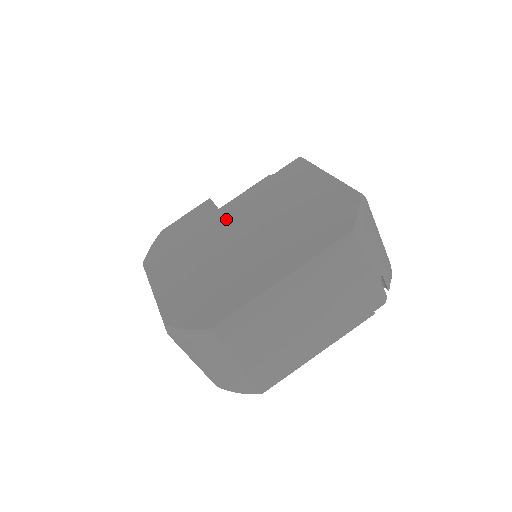
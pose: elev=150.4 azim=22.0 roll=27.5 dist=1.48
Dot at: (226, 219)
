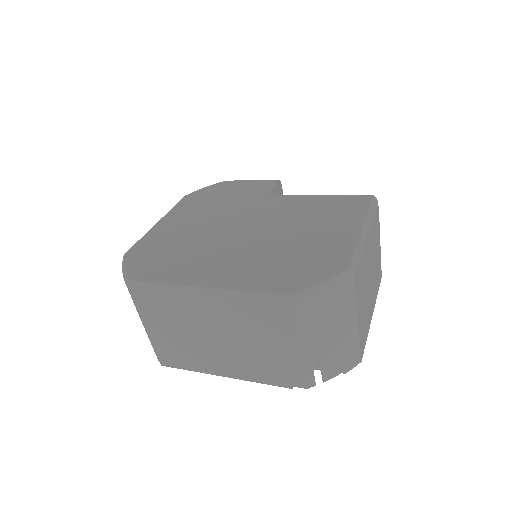
Dot at: (259, 206)
